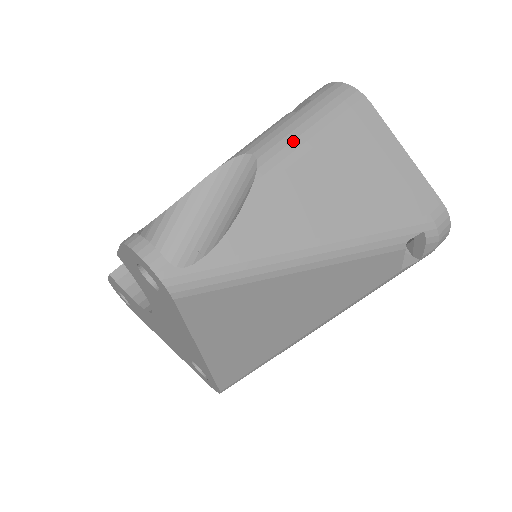
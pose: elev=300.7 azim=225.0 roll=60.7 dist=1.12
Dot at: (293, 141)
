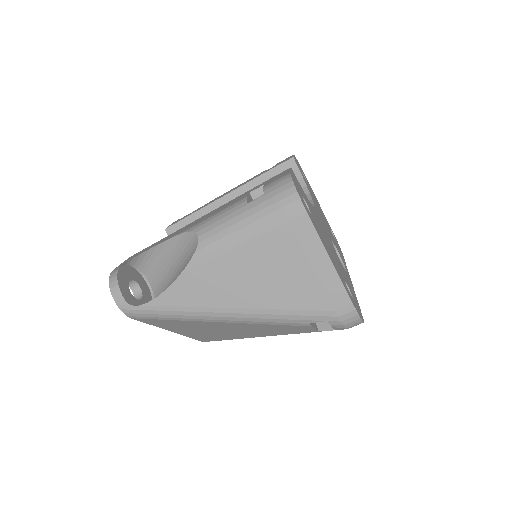
Dot at: (228, 235)
